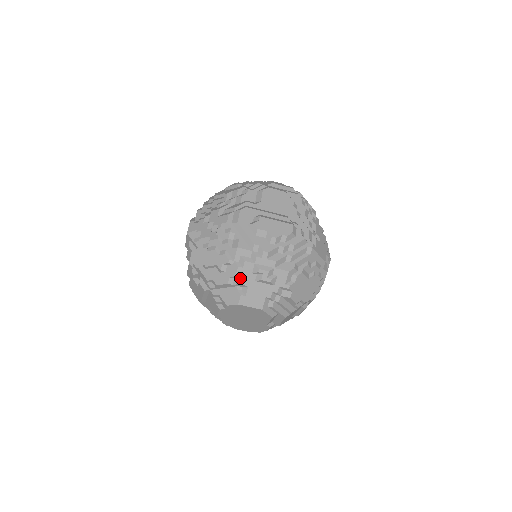
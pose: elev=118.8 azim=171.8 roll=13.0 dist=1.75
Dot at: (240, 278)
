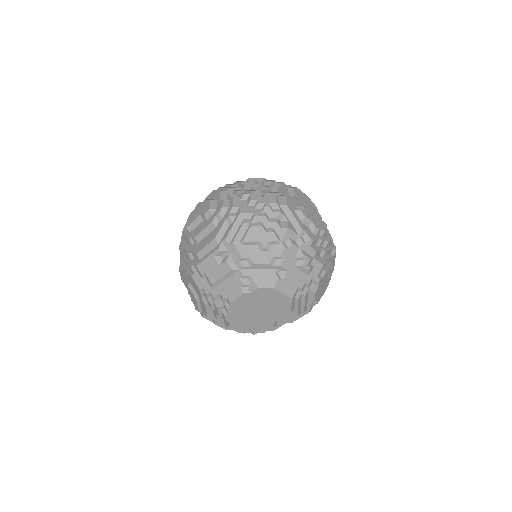
Dot at: (283, 260)
